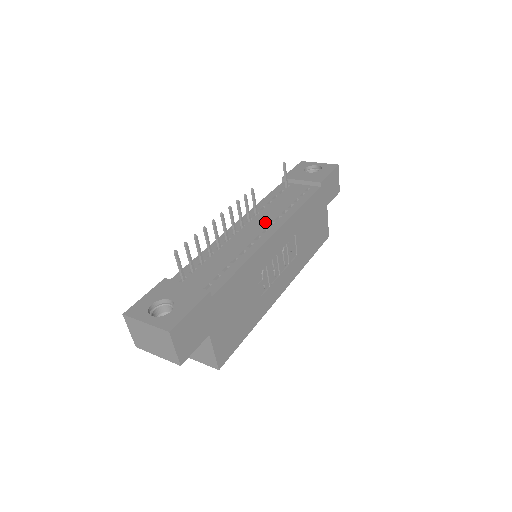
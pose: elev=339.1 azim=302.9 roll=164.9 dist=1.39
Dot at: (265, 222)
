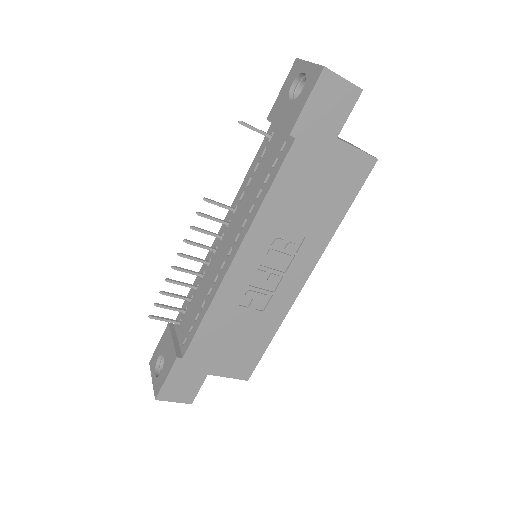
Dot at: (234, 232)
